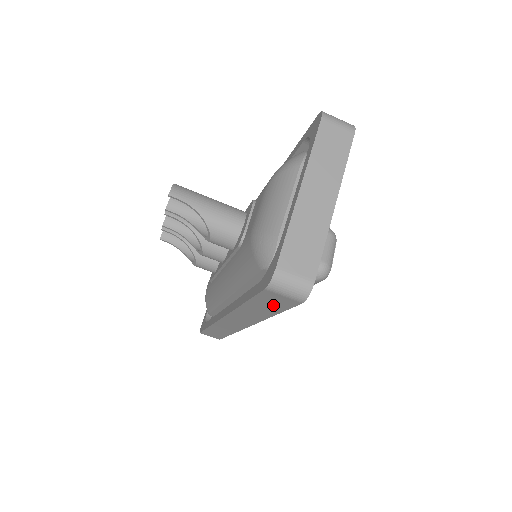
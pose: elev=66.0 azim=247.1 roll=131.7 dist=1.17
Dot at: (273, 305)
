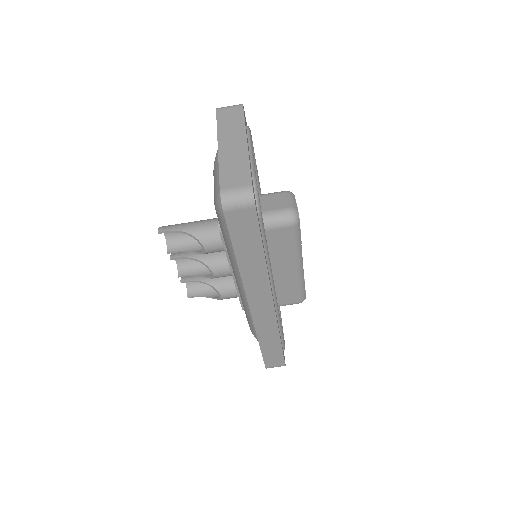
Dot at: (248, 235)
